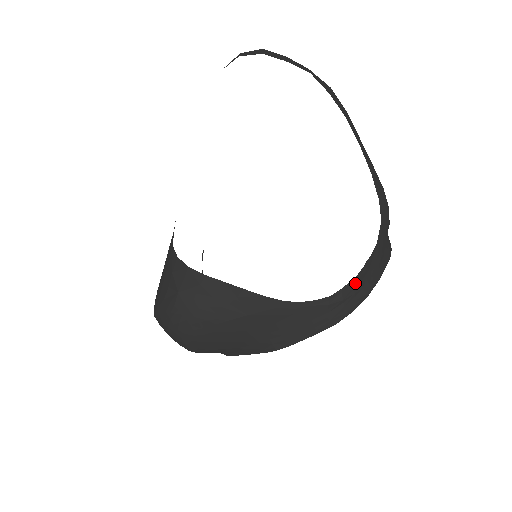
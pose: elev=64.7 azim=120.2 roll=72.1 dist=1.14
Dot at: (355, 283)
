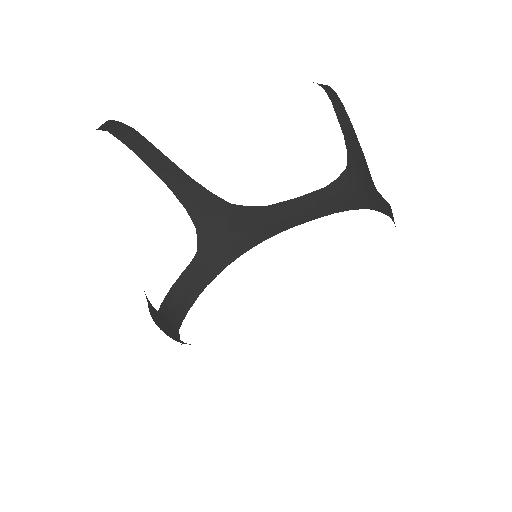
Dot at: (173, 293)
